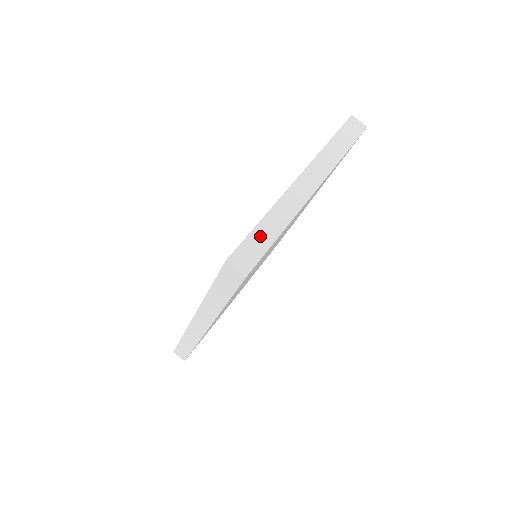
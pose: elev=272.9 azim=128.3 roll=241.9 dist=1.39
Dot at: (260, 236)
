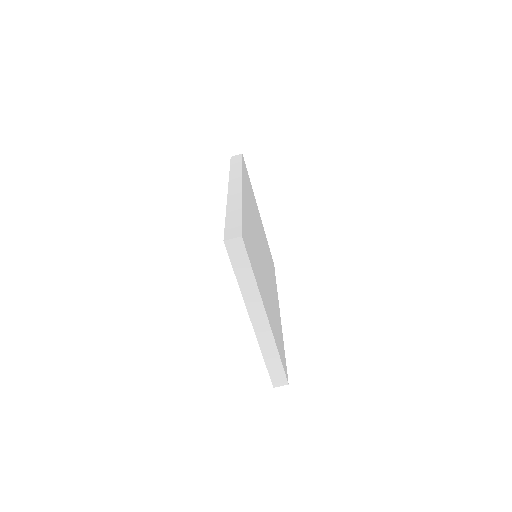
Dot at: (273, 366)
